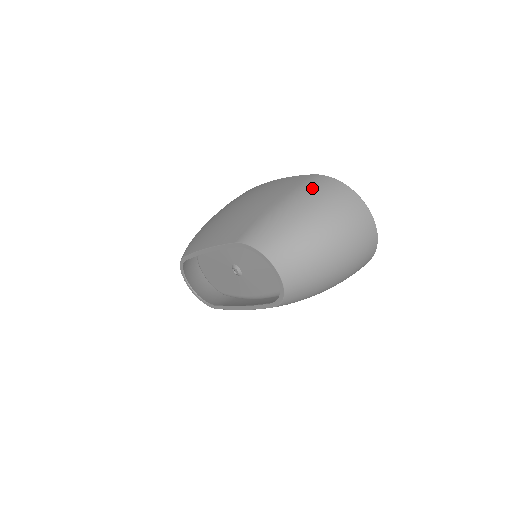
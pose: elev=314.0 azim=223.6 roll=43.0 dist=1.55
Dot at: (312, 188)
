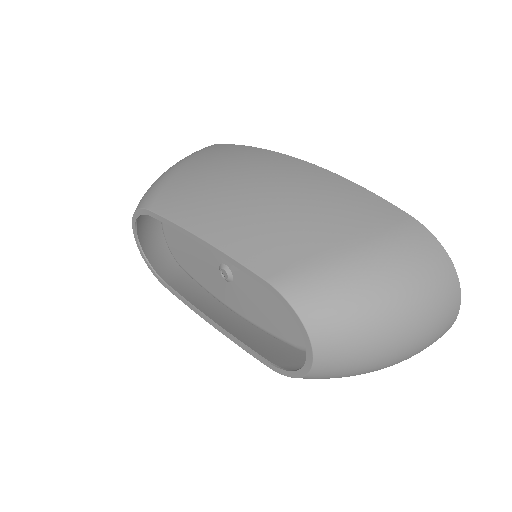
Dot at: (410, 249)
